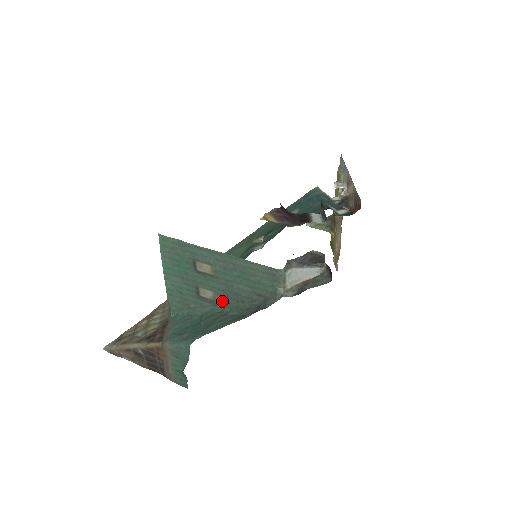
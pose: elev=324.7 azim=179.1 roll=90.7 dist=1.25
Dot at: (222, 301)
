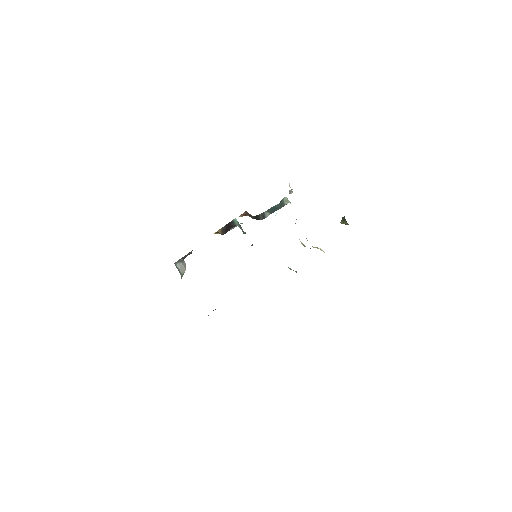
Dot at: occluded
